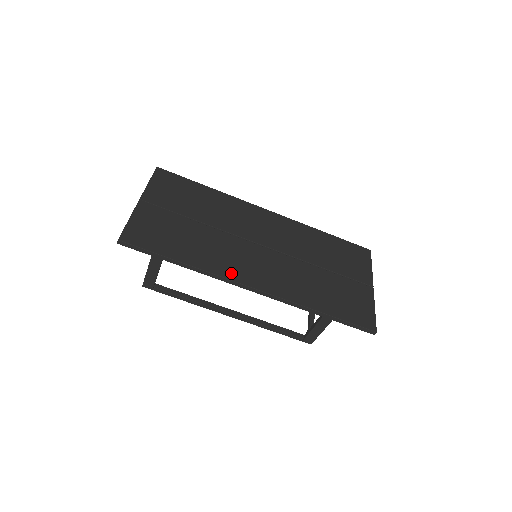
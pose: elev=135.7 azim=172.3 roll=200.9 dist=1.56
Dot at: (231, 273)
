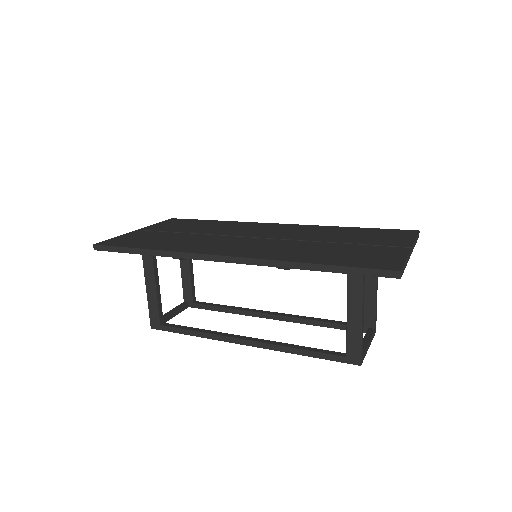
Dot at: (201, 250)
